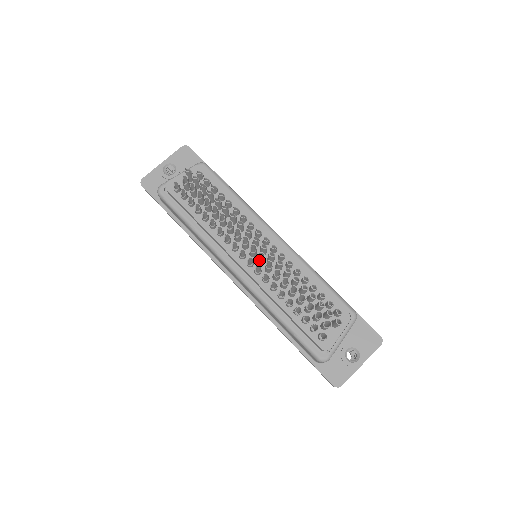
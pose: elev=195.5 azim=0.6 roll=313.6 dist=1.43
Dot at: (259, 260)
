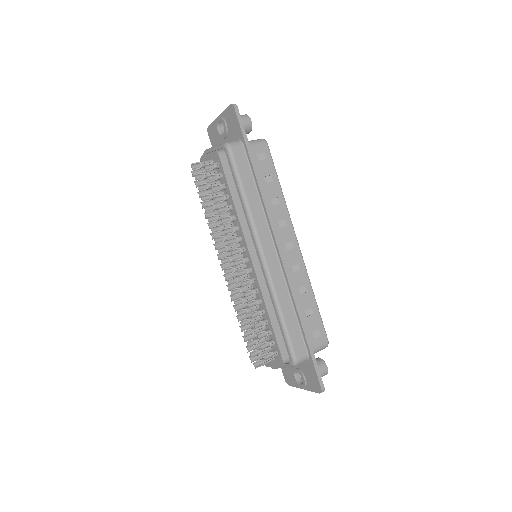
Dot at: (230, 276)
